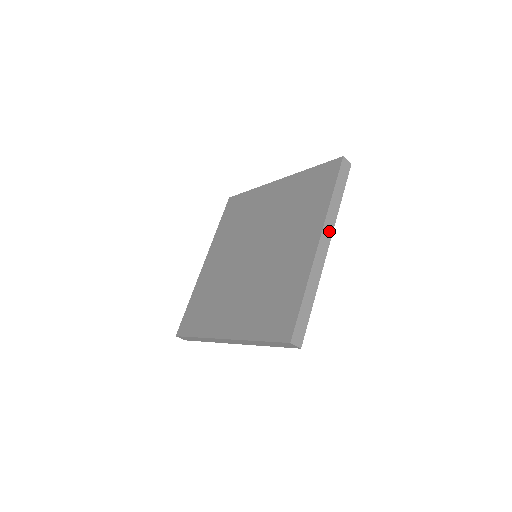
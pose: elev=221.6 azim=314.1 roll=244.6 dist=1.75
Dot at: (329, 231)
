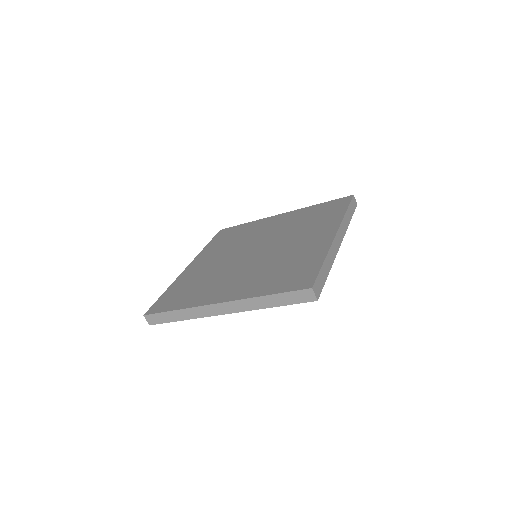
Dot at: (342, 233)
